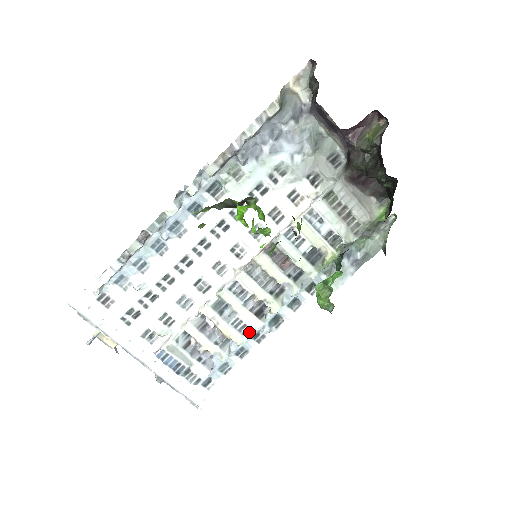
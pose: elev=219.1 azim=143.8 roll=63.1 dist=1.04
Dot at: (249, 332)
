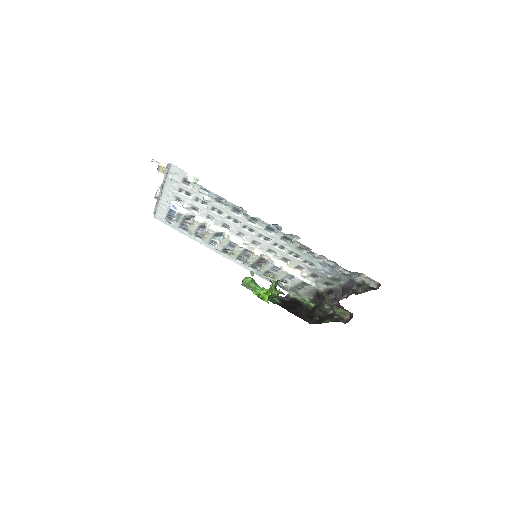
Dot at: (212, 245)
